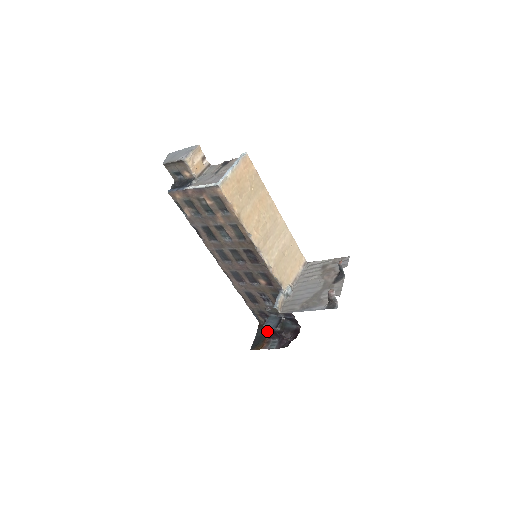
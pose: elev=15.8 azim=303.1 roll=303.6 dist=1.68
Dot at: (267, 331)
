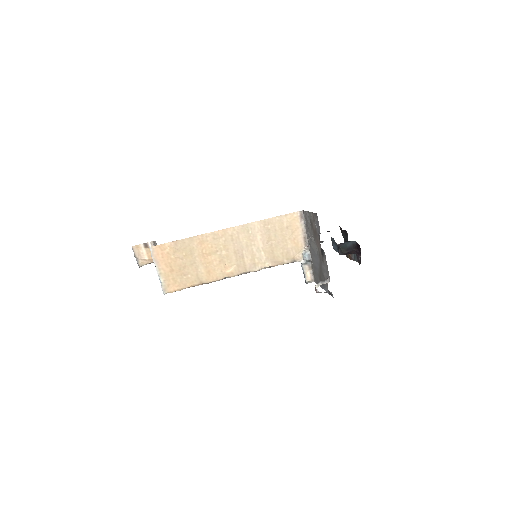
Dot at: occluded
